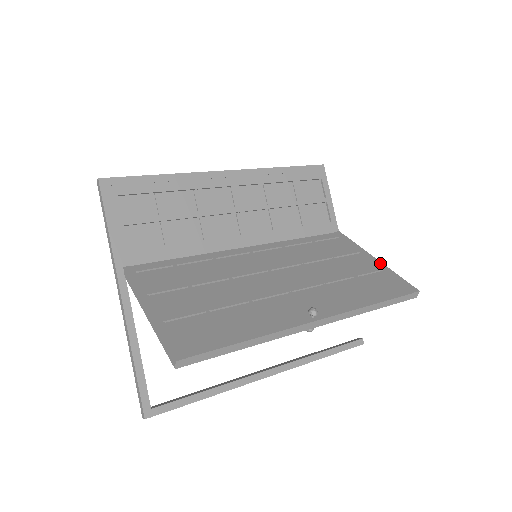
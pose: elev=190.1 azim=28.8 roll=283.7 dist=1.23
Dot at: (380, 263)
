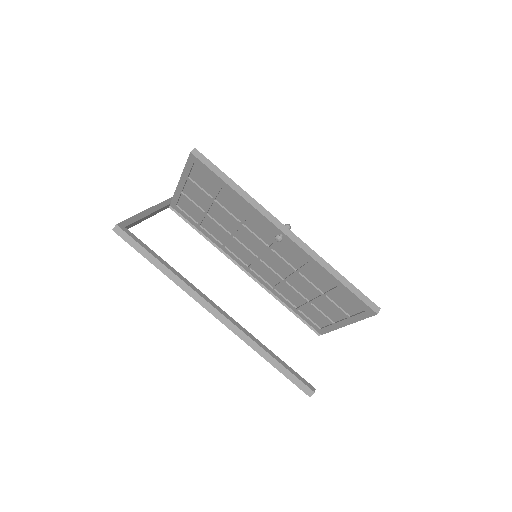
Dot at: occluded
